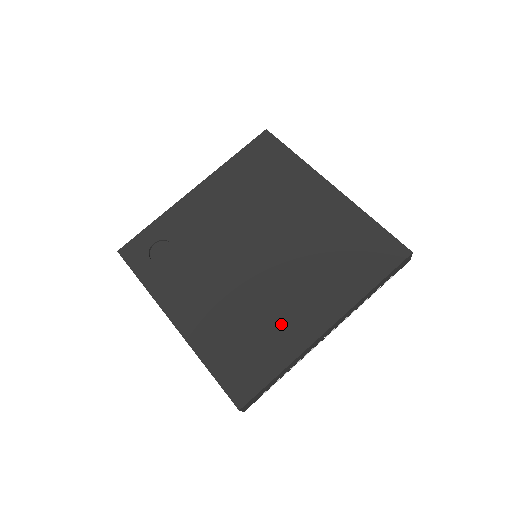
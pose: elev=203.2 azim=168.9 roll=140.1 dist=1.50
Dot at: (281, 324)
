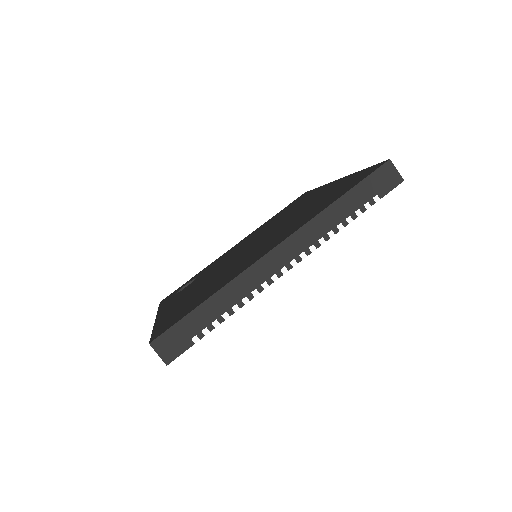
Dot at: (235, 269)
